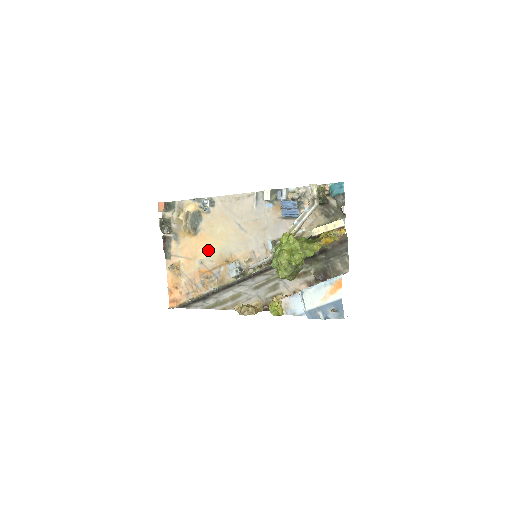
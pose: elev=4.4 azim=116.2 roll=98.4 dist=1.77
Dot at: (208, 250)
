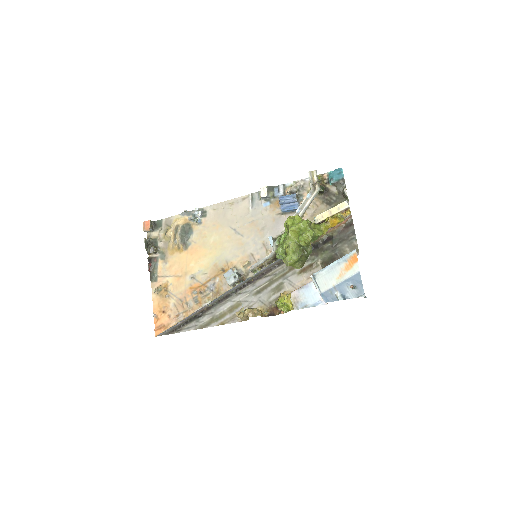
Dot at: (200, 263)
